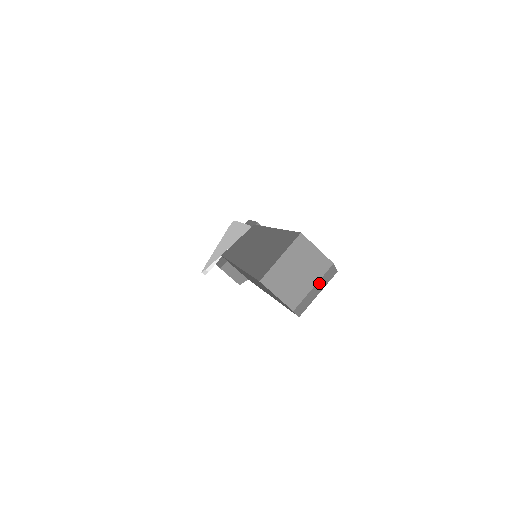
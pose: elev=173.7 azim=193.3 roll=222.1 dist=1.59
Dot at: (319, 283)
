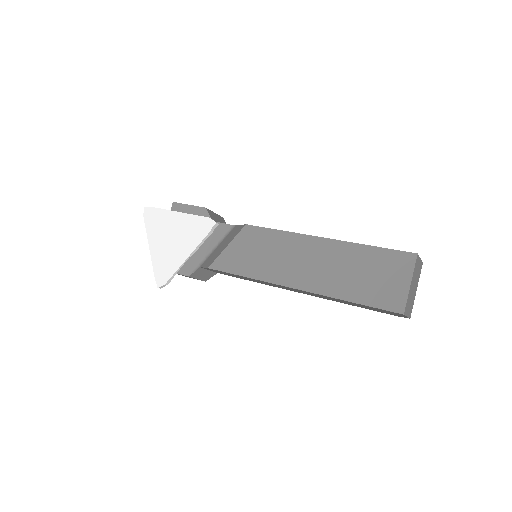
Dot at: occluded
